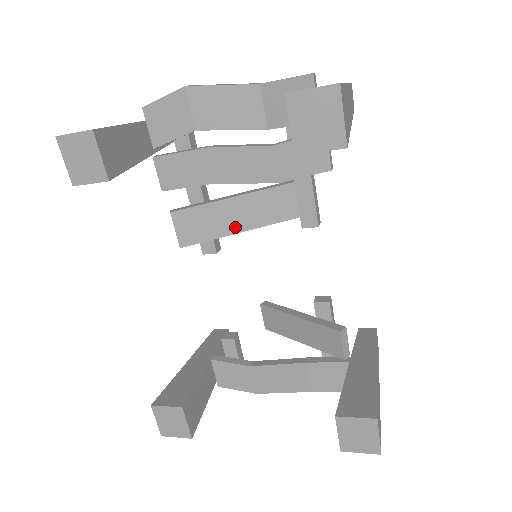
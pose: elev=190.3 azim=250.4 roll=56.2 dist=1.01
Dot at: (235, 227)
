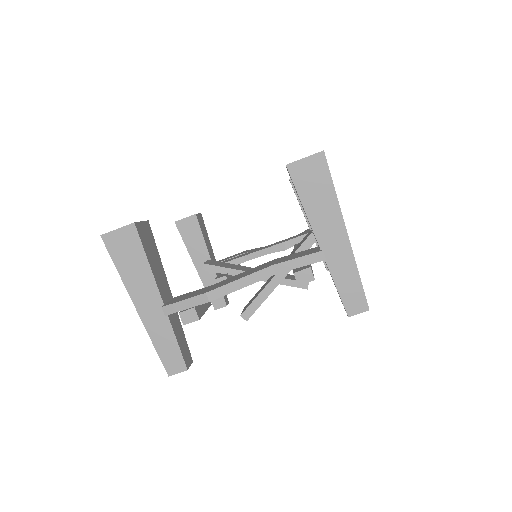
Dot at: occluded
